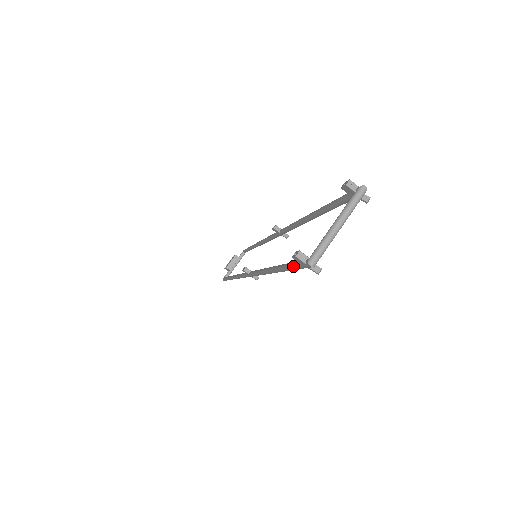
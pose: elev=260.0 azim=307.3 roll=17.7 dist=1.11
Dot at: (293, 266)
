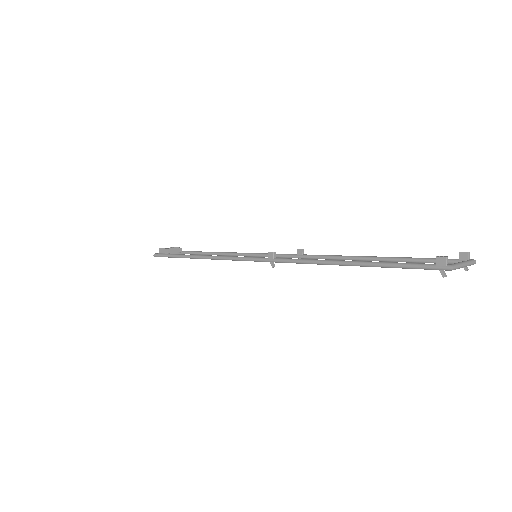
Dot at: (415, 264)
